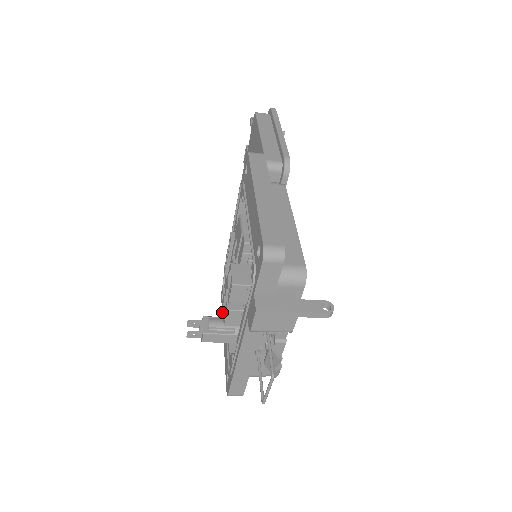
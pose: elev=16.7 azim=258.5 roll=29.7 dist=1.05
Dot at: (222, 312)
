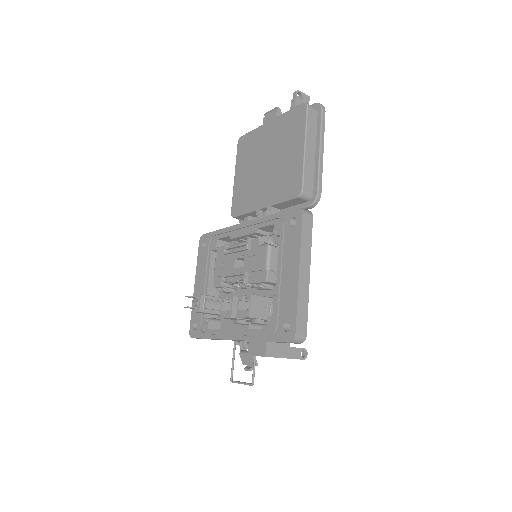
Dot at: (198, 258)
